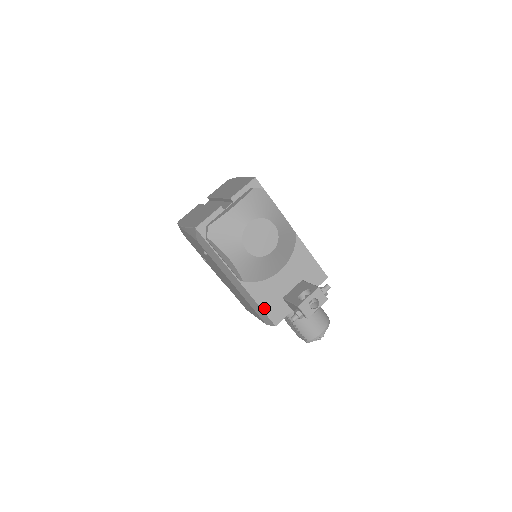
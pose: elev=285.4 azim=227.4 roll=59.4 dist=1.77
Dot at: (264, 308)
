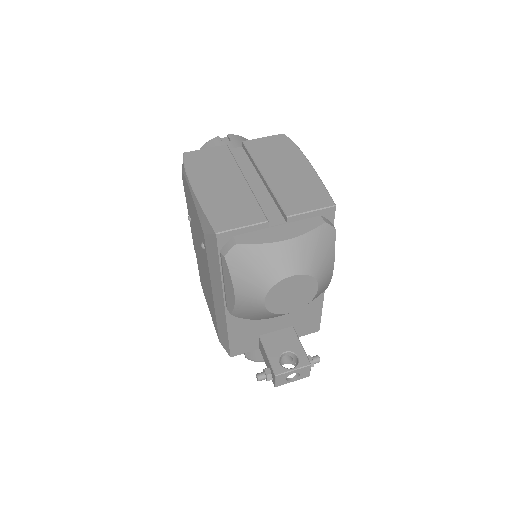
Dot at: (232, 339)
